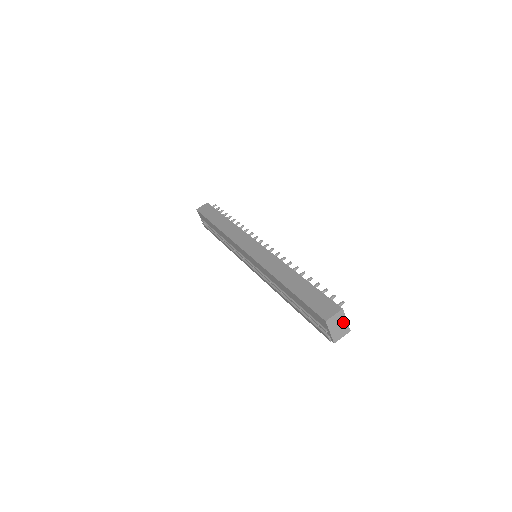
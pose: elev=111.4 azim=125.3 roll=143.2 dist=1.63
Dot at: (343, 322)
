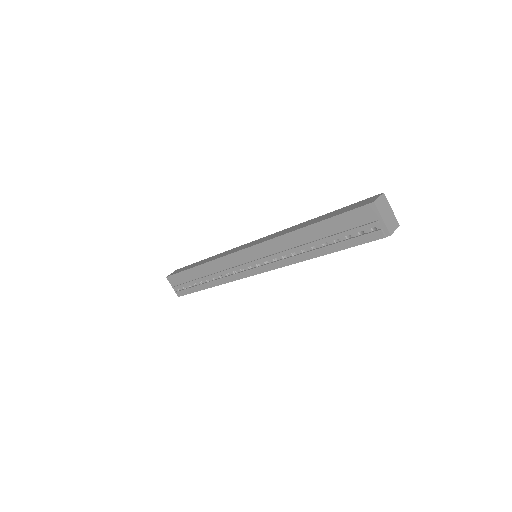
Dot at: (389, 210)
